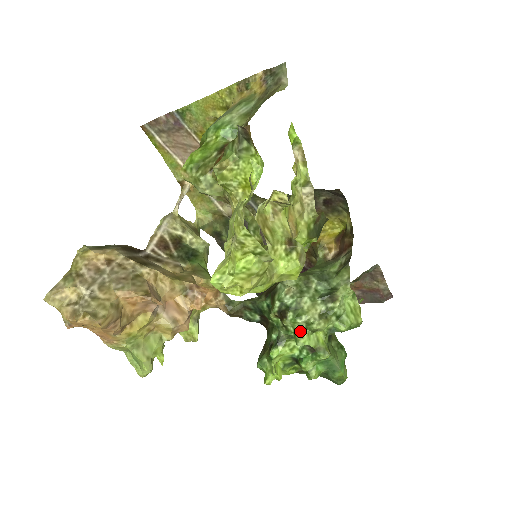
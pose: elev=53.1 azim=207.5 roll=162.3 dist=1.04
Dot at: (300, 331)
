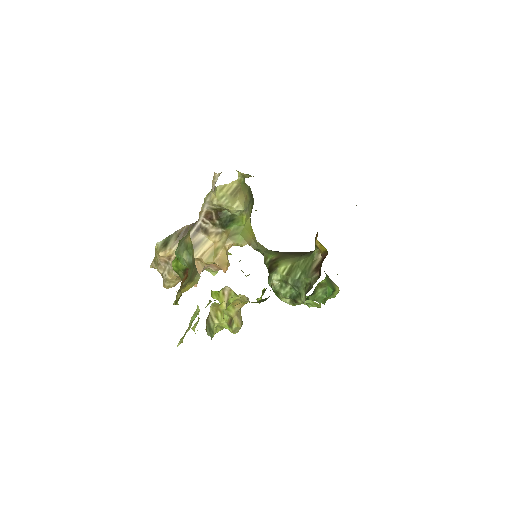
Dot at: occluded
